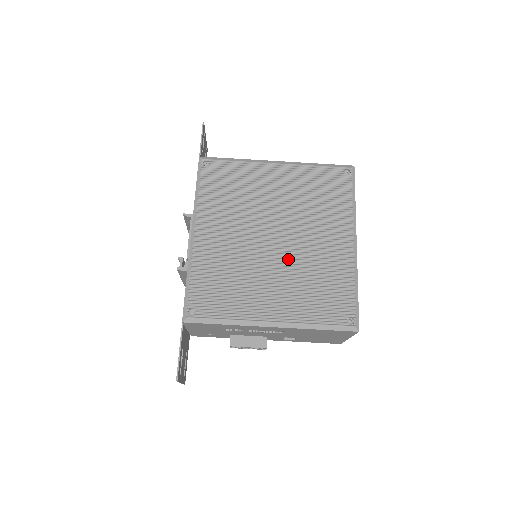
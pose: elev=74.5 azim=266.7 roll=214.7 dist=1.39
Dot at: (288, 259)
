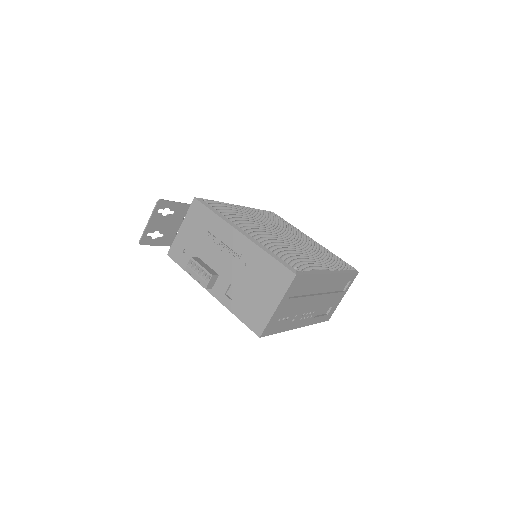
Dot at: (282, 241)
